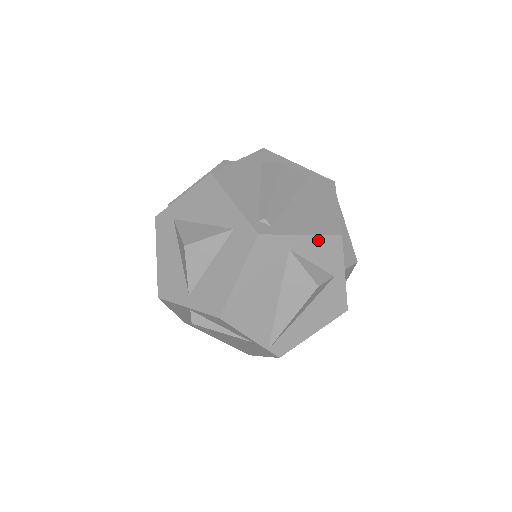
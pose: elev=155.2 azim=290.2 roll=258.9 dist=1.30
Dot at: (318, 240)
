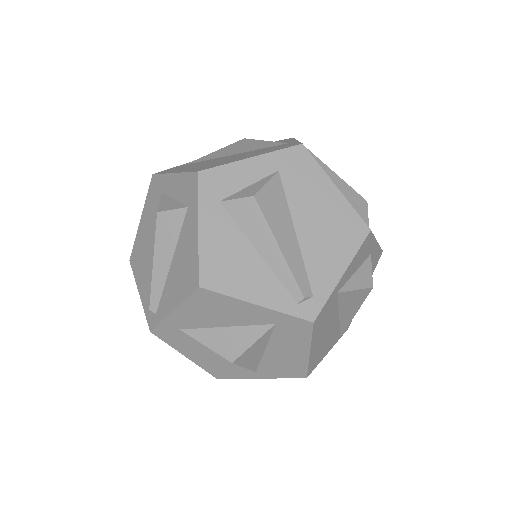
Dot at: (355, 258)
